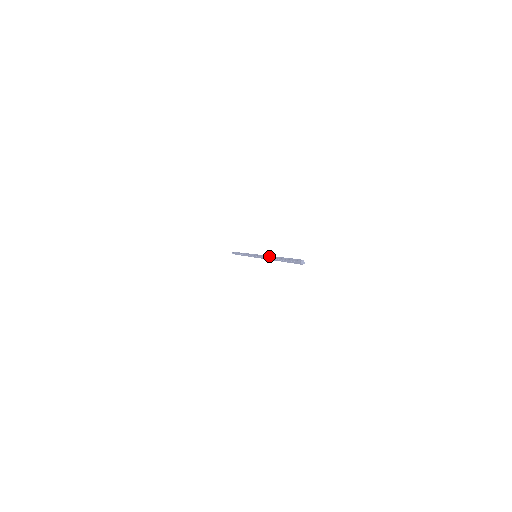
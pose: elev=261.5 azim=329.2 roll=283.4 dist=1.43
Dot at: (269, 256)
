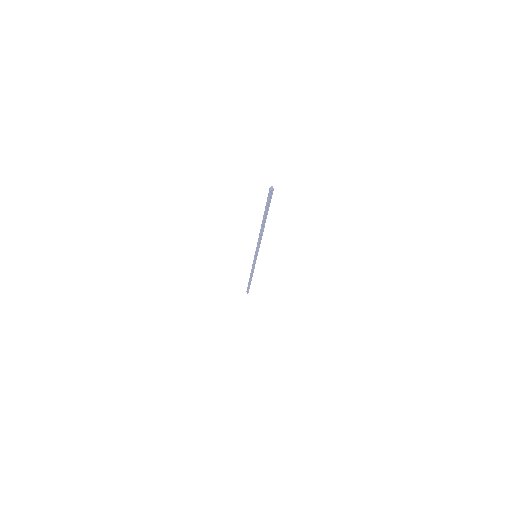
Dot at: (260, 233)
